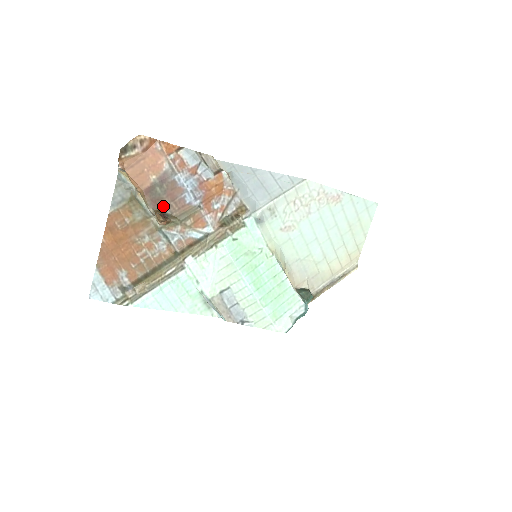
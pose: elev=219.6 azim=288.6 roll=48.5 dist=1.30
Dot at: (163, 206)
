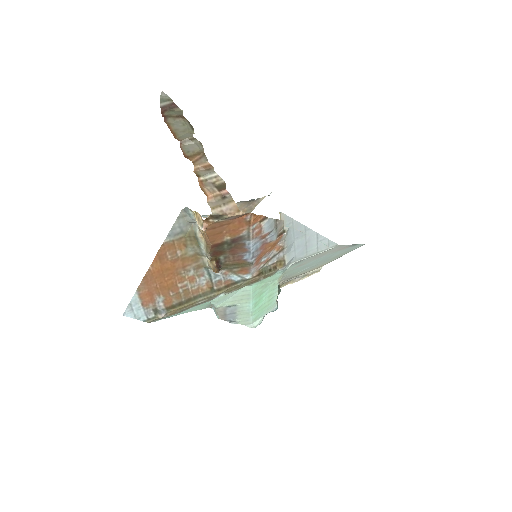
Dot at: (221, 256)
